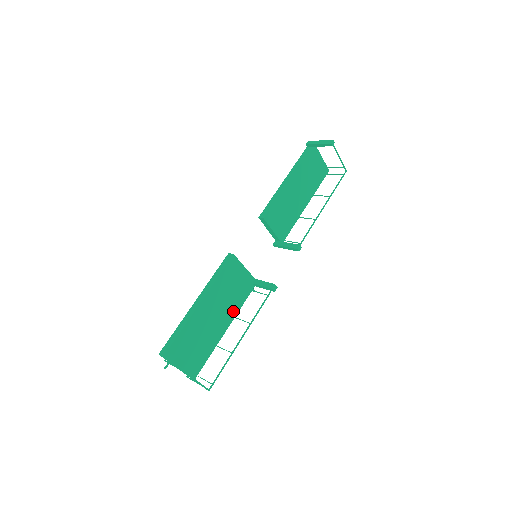
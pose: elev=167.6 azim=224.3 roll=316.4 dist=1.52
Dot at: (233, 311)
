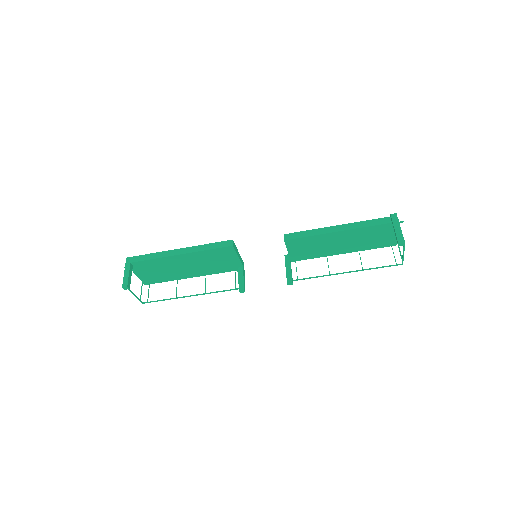
Dot at: (207, 272)
